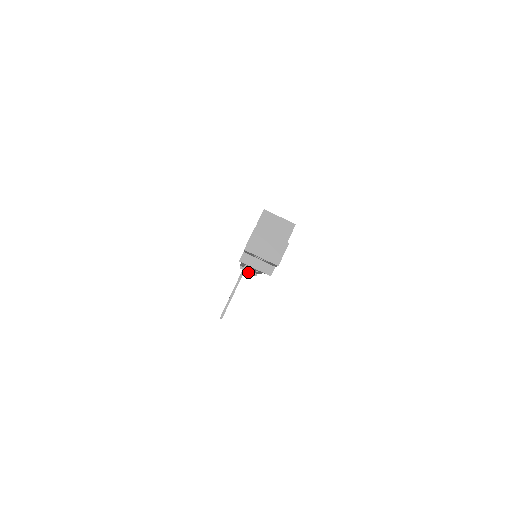
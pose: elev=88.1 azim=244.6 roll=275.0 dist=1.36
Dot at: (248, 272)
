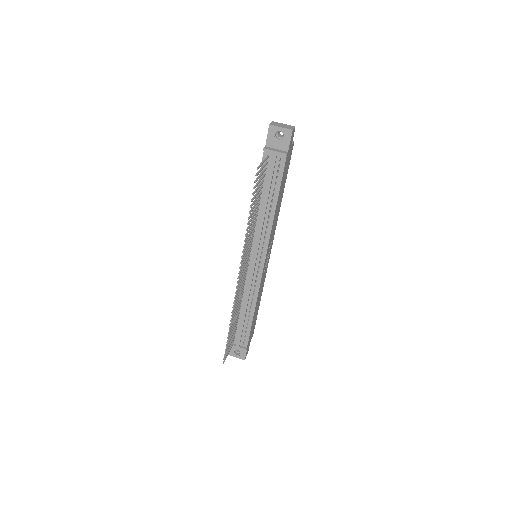
Dot at: (238, 341)
